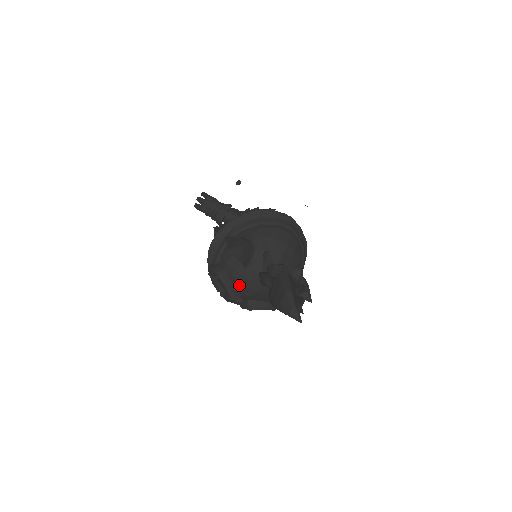
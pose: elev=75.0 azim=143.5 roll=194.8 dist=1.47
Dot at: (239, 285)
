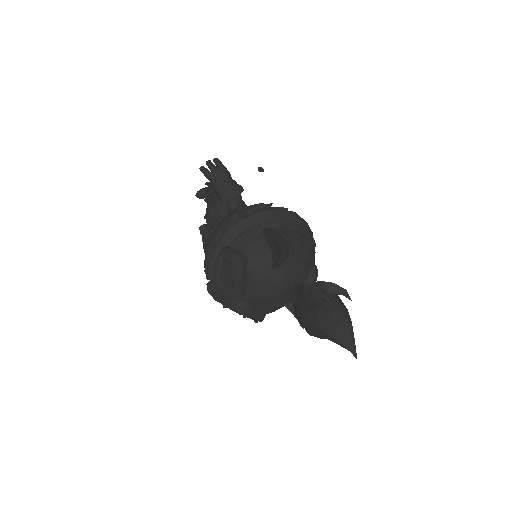
Dot at: (253, 284)
